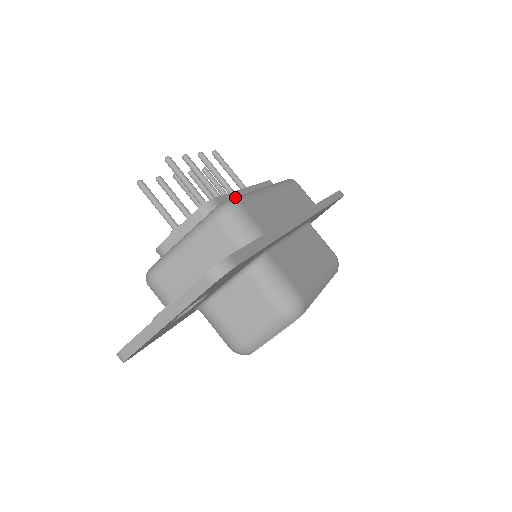
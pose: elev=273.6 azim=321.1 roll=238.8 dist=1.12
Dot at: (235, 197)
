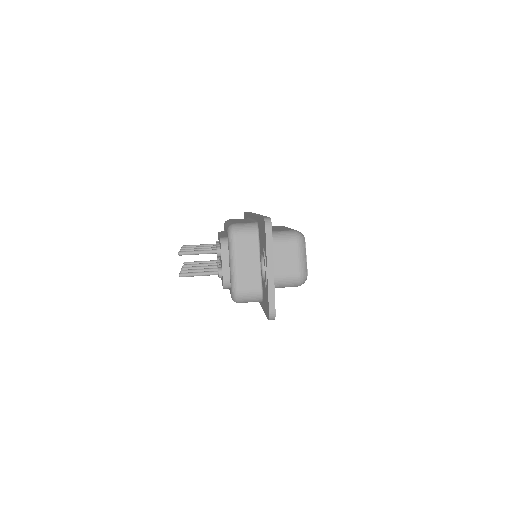
Dot at: (227, 227)
